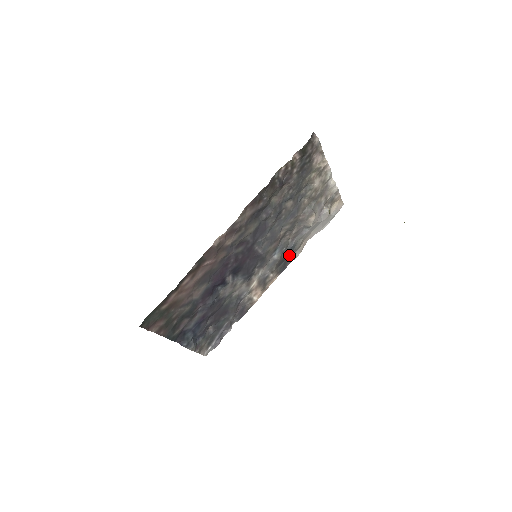
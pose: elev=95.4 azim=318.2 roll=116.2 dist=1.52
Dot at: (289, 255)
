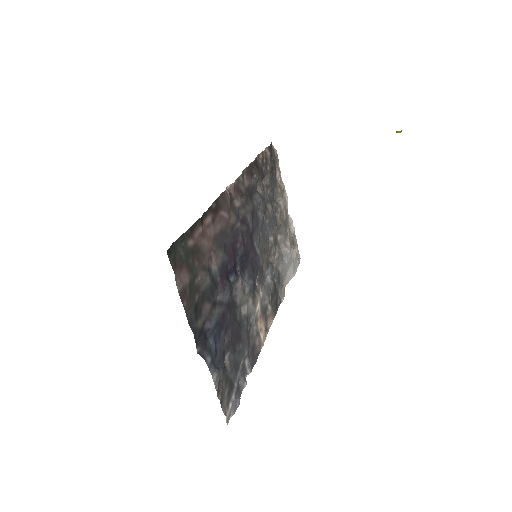
Dot at: (277, 290)
